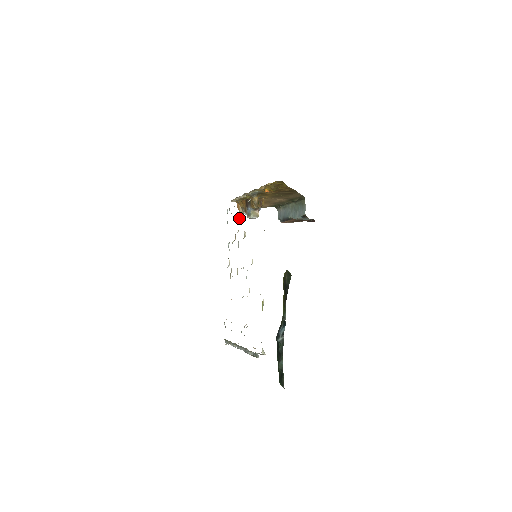
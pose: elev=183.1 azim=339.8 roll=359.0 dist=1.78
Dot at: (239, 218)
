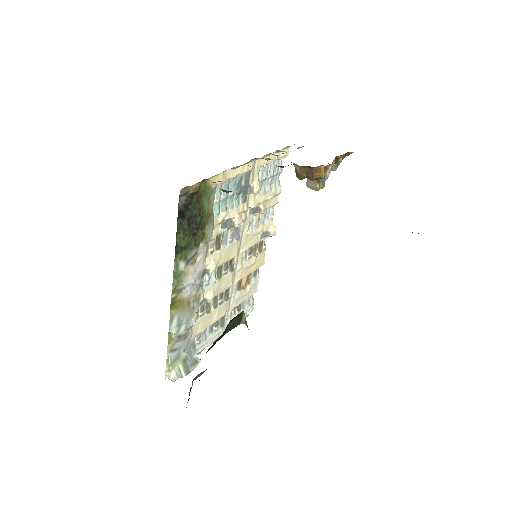
Dot at: (249, 191)
